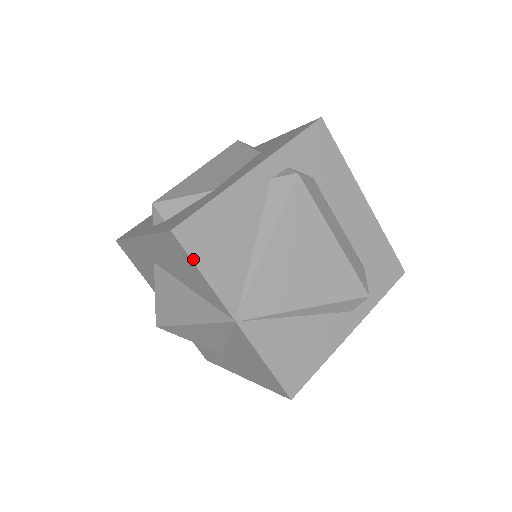
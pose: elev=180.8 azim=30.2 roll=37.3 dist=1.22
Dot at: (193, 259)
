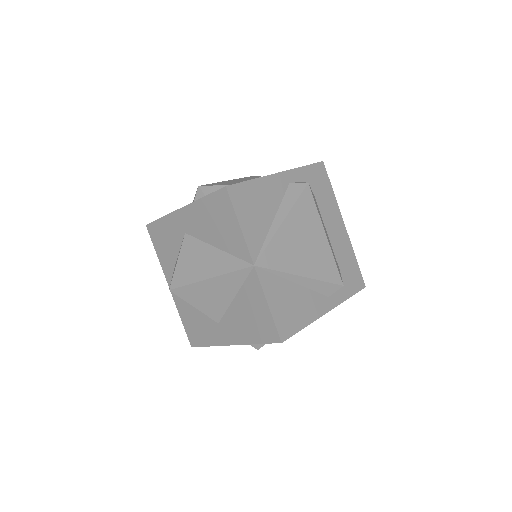
Dot at: (235, 211)
